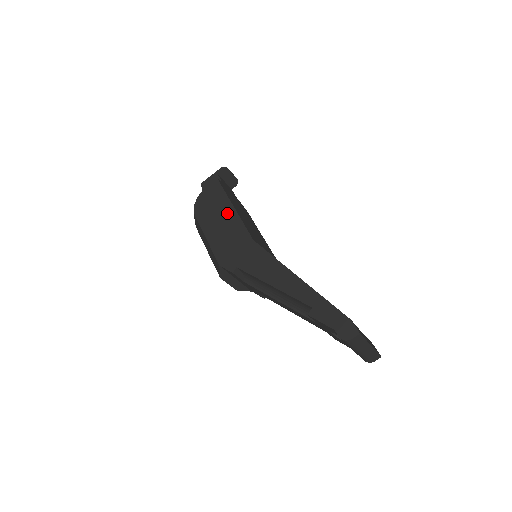
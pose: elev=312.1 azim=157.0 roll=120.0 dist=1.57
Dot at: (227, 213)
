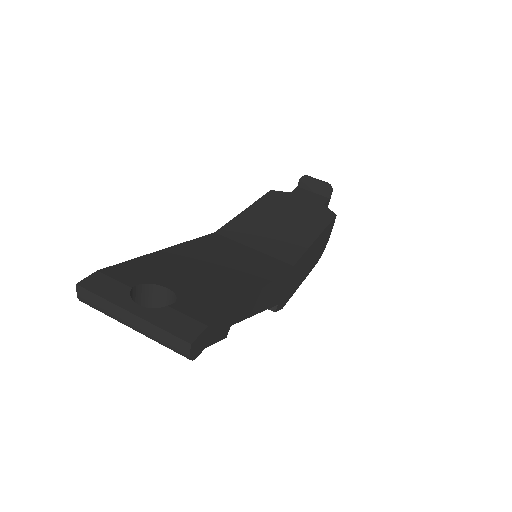
Dot at: occluded
